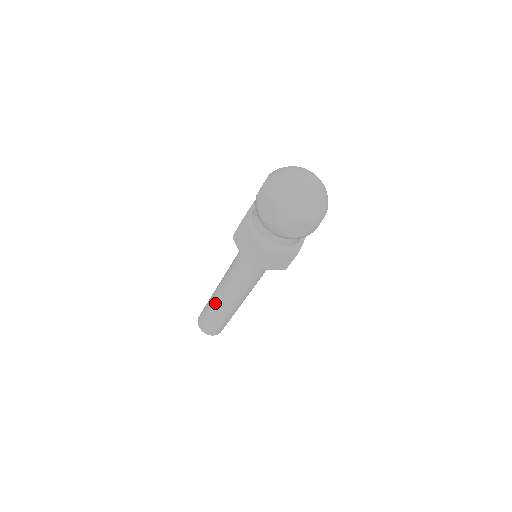
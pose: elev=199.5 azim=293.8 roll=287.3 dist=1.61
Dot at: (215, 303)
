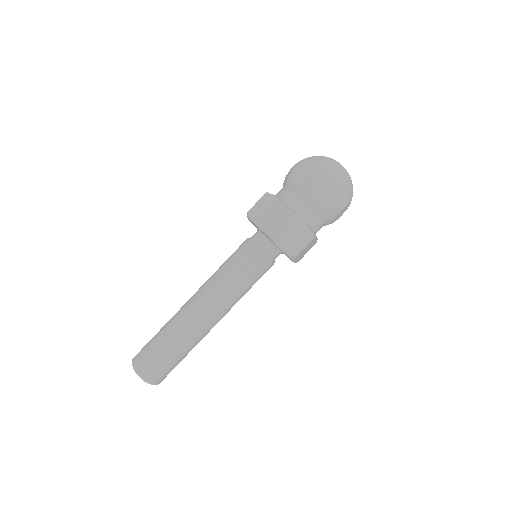
Dot at: (180, 316)
